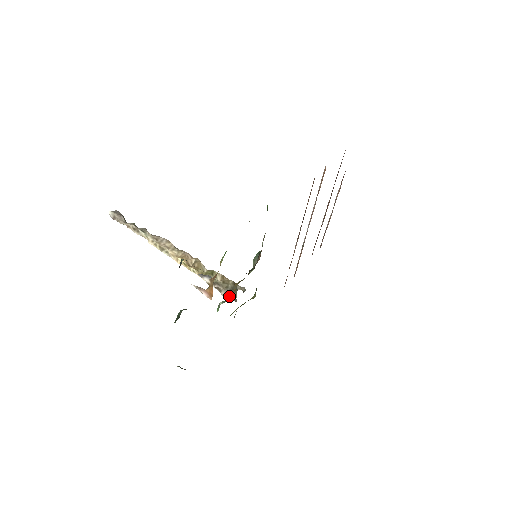
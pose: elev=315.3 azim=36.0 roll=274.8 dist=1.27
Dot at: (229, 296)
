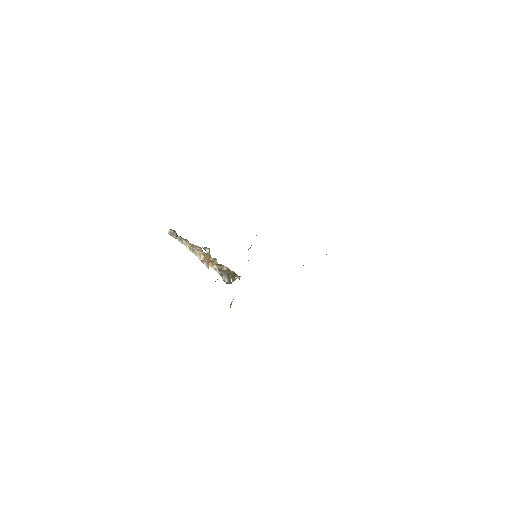
Dot at: (227, 279)
